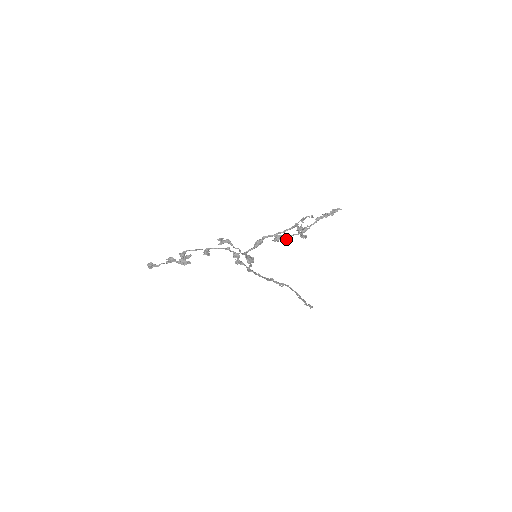
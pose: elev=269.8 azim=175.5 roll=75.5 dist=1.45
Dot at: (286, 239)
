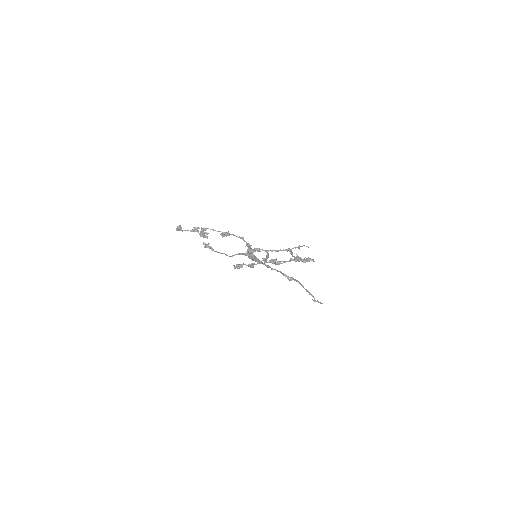
Dot at: (251, 267)
